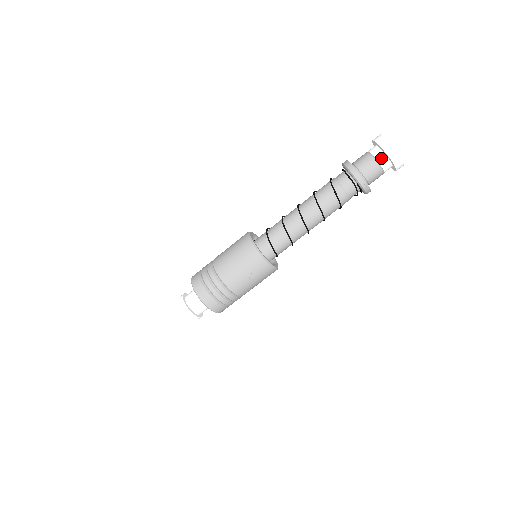
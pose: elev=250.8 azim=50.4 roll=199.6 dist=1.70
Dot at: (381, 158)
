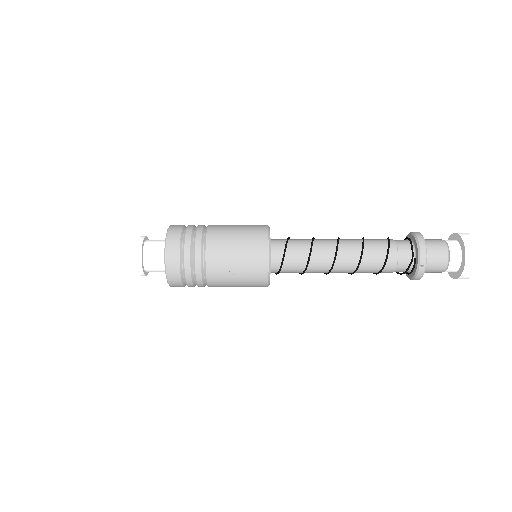
Dot at: (455, 252)
